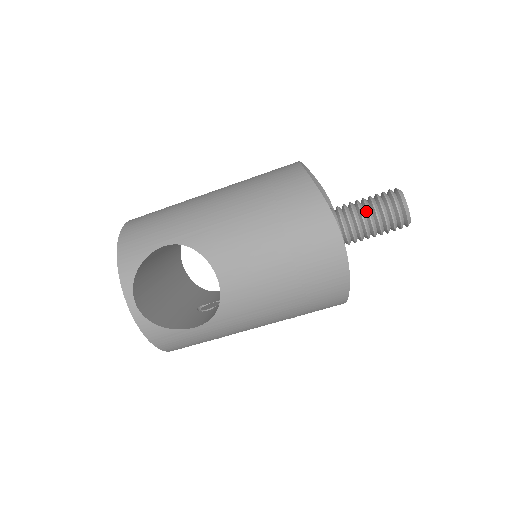
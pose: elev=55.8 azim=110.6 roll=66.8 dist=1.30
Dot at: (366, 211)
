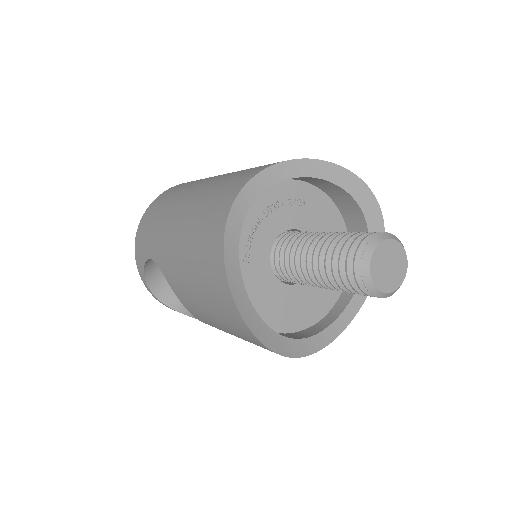
Dot at: (324, 267)
